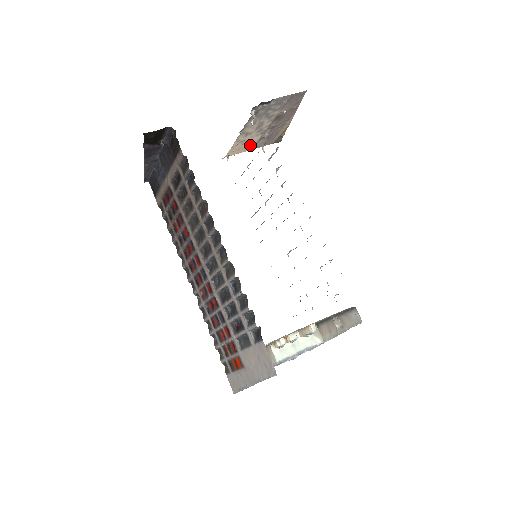
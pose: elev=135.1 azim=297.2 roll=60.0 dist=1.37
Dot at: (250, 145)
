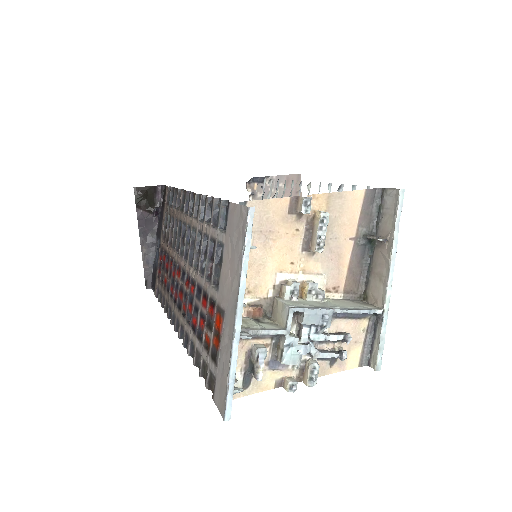
Dot at: occluded
